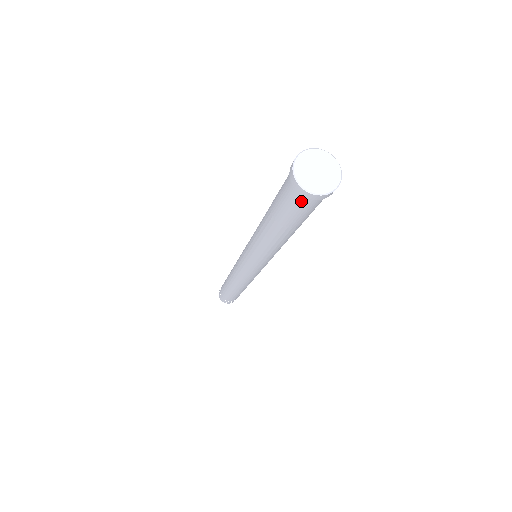
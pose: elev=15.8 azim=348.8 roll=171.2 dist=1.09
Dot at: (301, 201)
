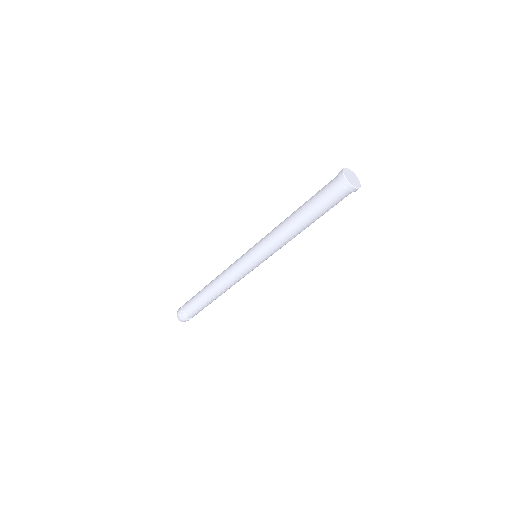
Dot at: (335, 185)
